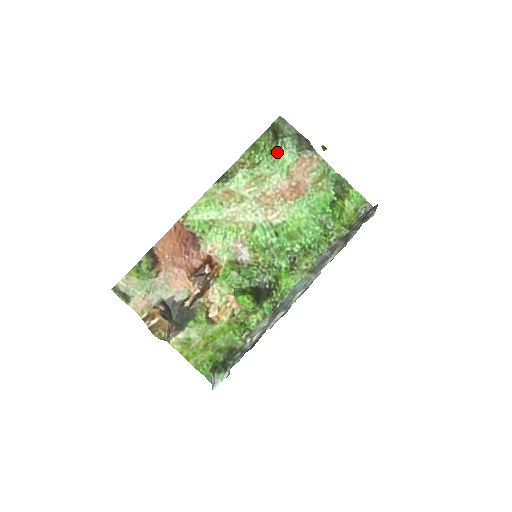
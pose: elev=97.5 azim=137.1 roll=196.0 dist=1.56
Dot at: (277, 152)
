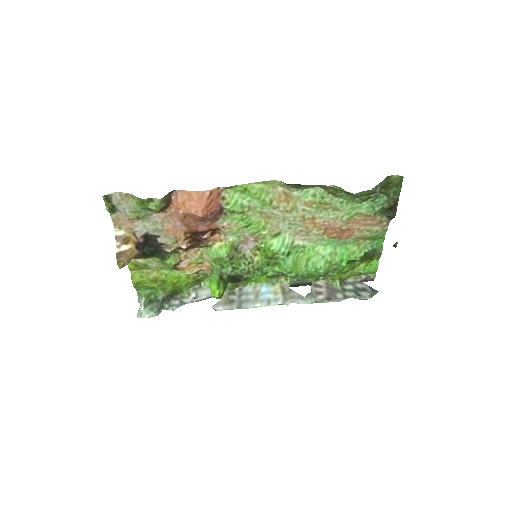
Dot at: (363, 199)
